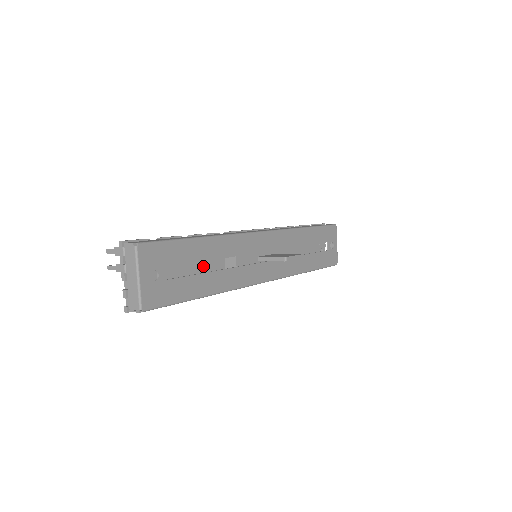
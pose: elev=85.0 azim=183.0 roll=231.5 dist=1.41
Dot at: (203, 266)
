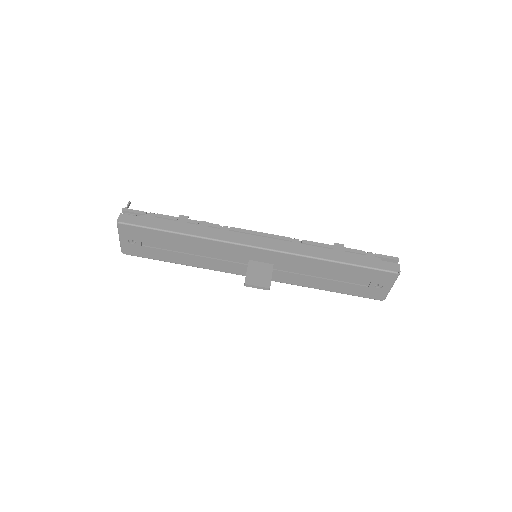
Dot at: occluded
